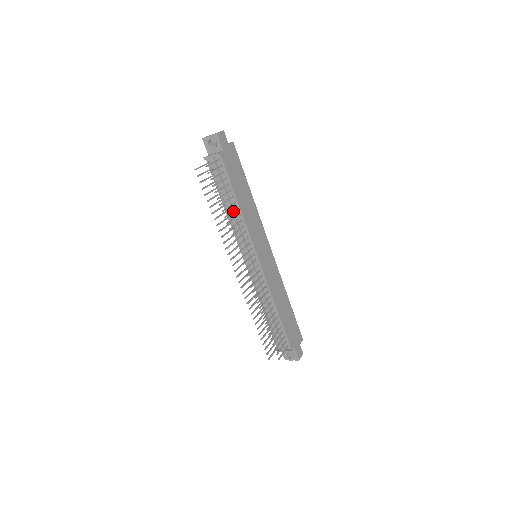
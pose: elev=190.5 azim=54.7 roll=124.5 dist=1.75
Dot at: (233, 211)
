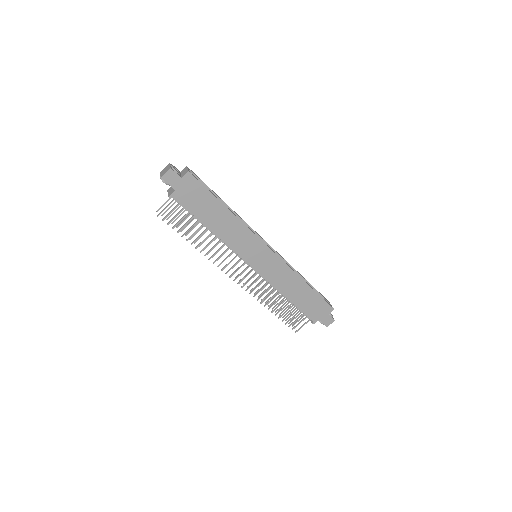
Dot at: (206, 237)
